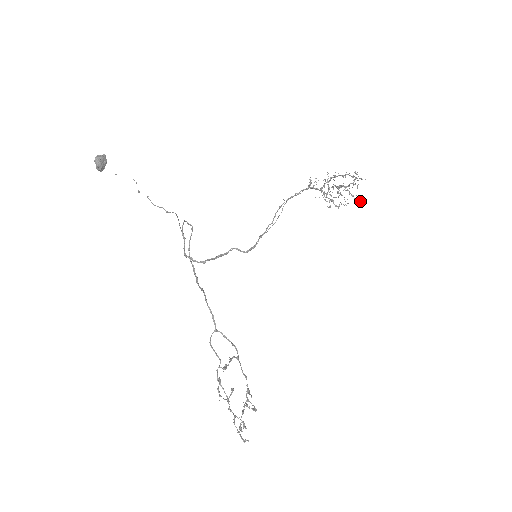
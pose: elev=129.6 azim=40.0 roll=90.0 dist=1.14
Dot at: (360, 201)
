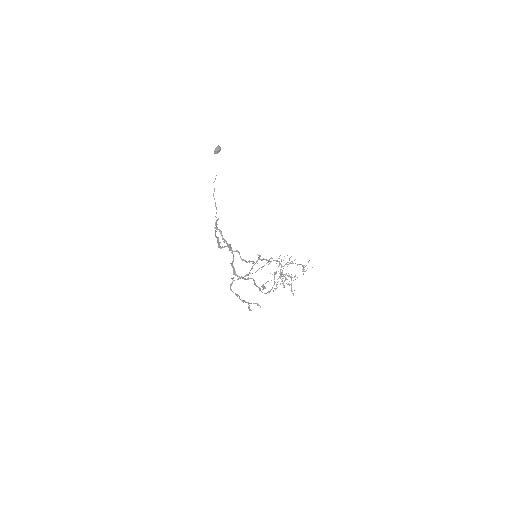
Dot at: occluded
